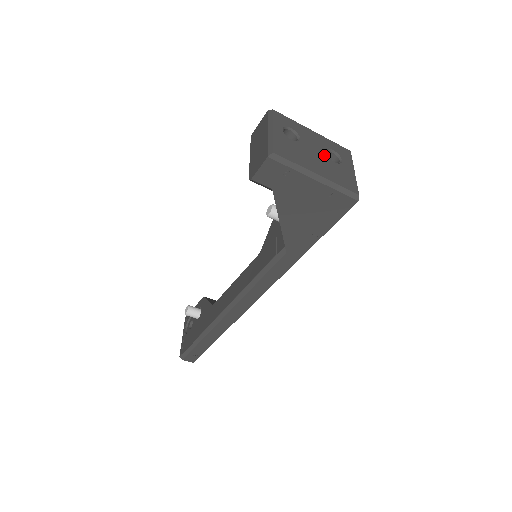
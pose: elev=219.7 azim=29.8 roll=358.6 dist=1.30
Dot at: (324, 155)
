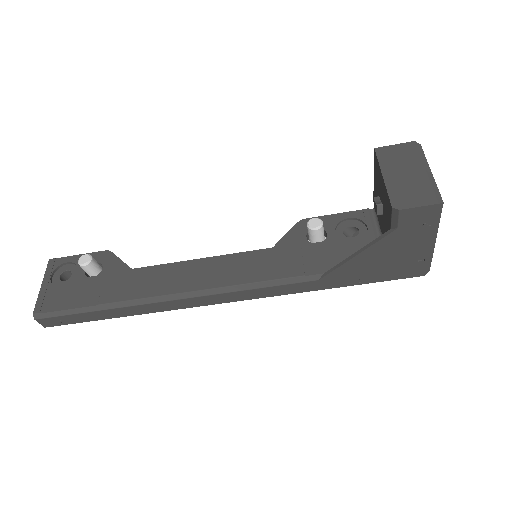
Dot at: occluded
